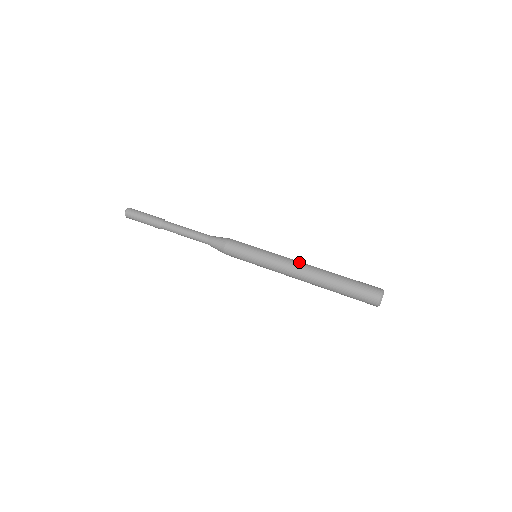
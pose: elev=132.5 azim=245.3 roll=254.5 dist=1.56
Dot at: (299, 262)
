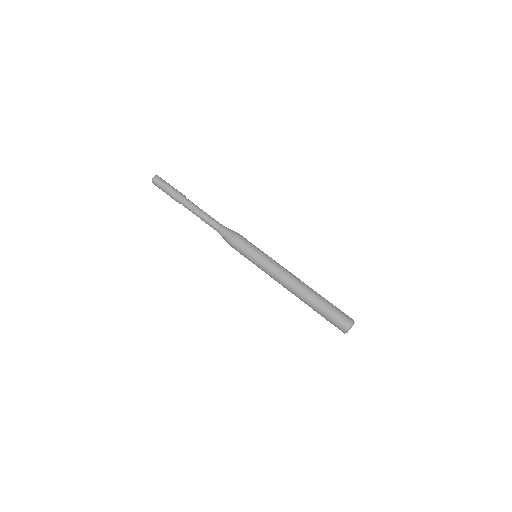
Dot at: (285, 281)
